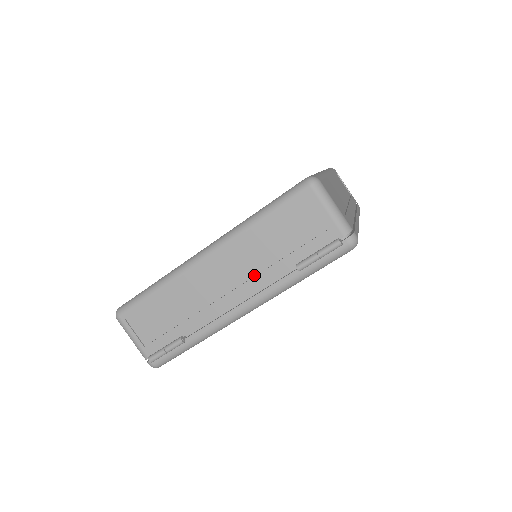
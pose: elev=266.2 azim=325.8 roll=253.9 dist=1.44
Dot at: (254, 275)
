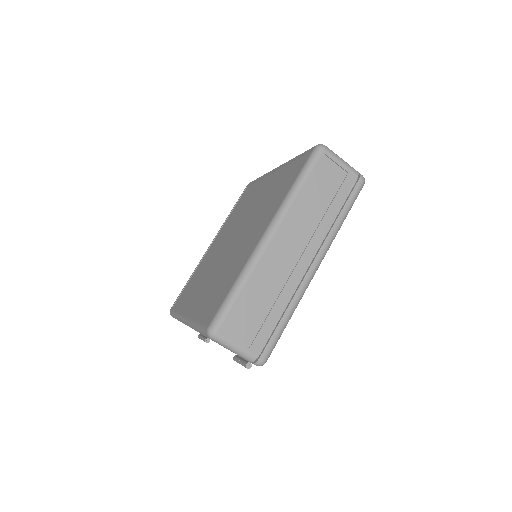
Dot at: occluded
